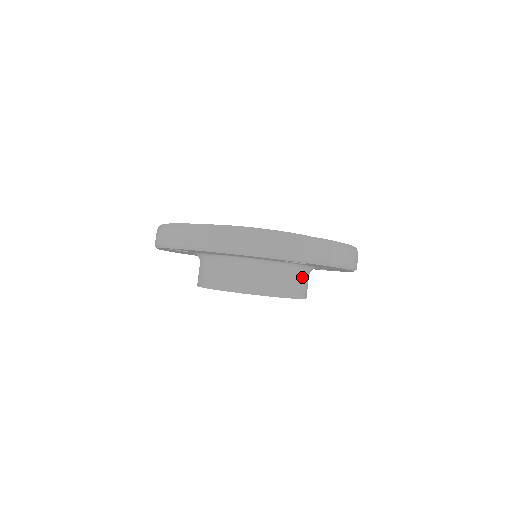
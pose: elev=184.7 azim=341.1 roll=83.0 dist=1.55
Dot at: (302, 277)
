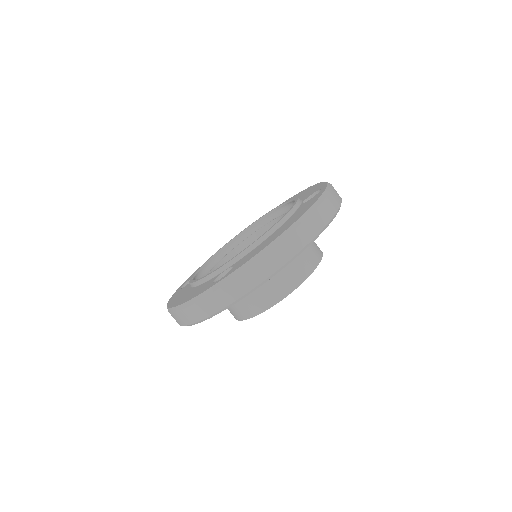
Dot at: occluded
